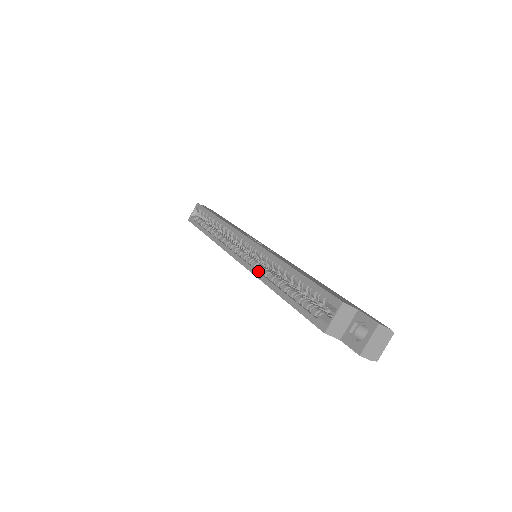
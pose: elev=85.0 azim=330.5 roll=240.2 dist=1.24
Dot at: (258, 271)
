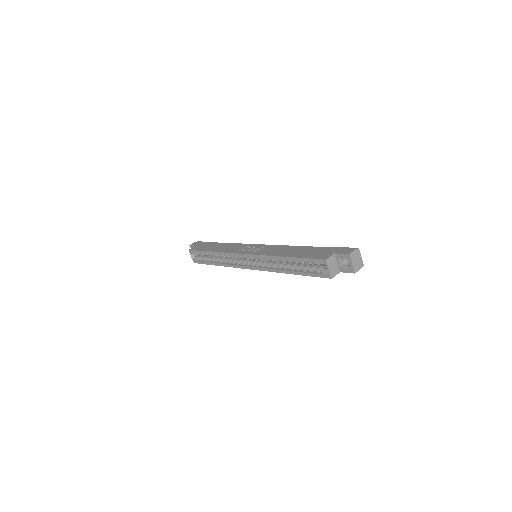
Dot at: (269, 268)
